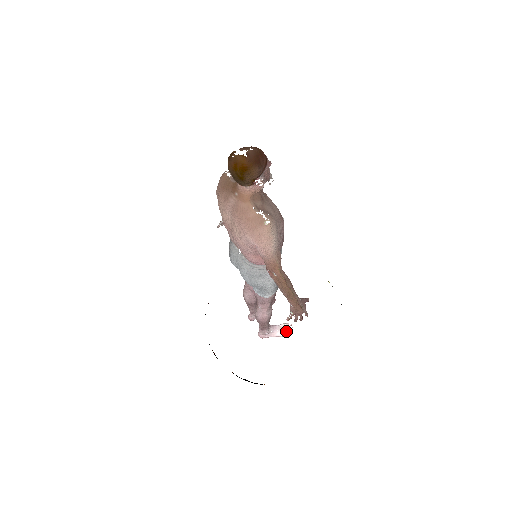
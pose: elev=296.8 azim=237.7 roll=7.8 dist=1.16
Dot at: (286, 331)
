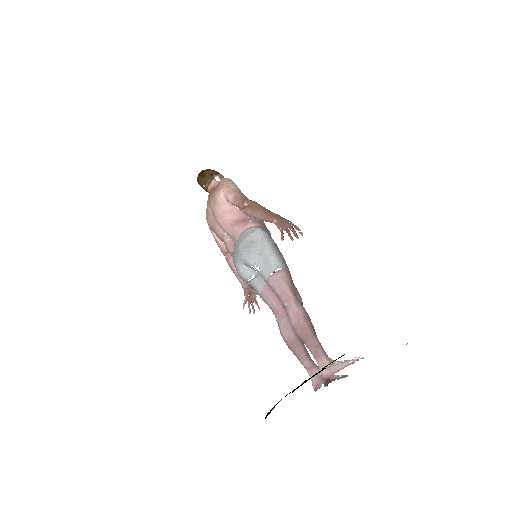
Dot at: (355, 357)
